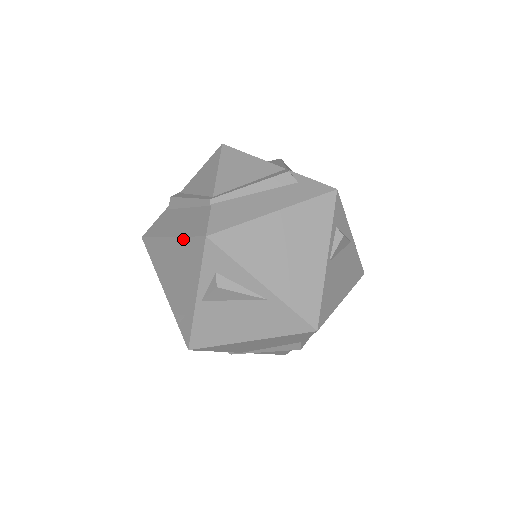
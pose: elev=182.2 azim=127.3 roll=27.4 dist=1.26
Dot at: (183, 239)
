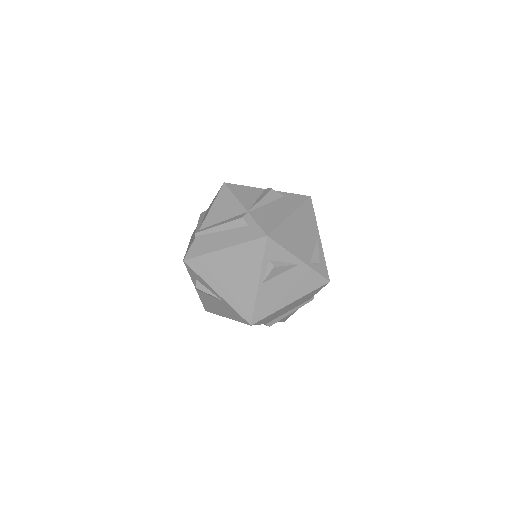
Dot at: occluded
